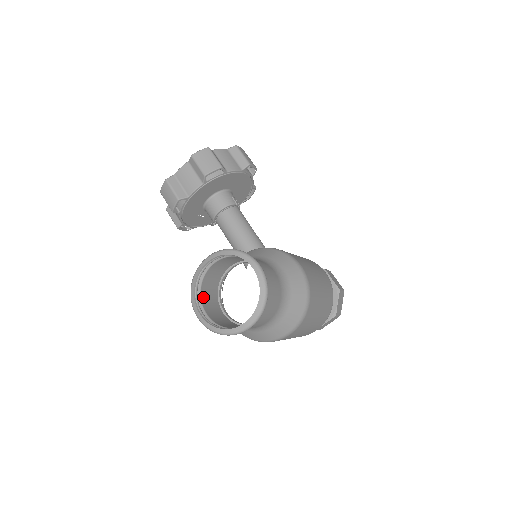
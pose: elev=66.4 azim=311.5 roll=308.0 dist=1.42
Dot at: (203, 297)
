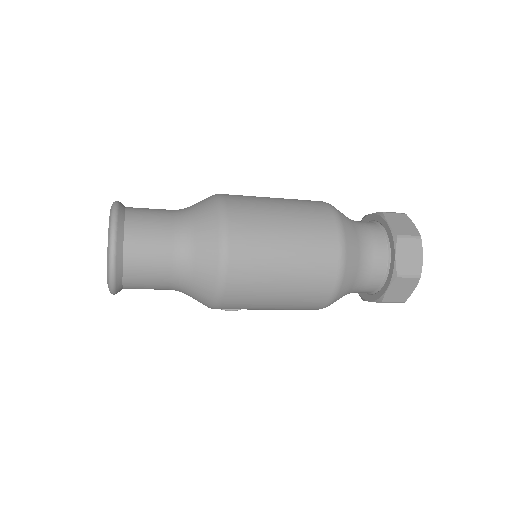
Dot at: occluded
